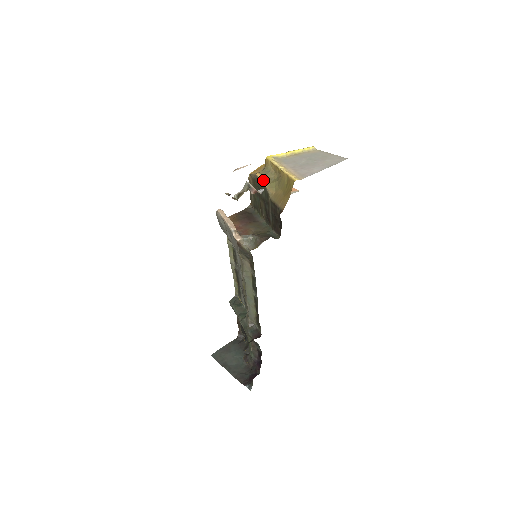
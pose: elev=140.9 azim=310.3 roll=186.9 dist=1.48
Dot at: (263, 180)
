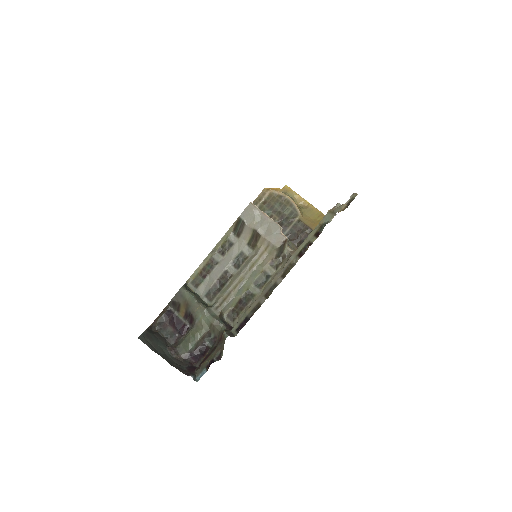
Dot at: (294, 202)
